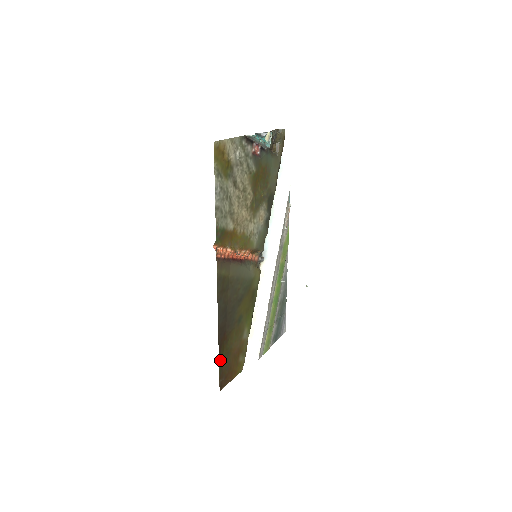
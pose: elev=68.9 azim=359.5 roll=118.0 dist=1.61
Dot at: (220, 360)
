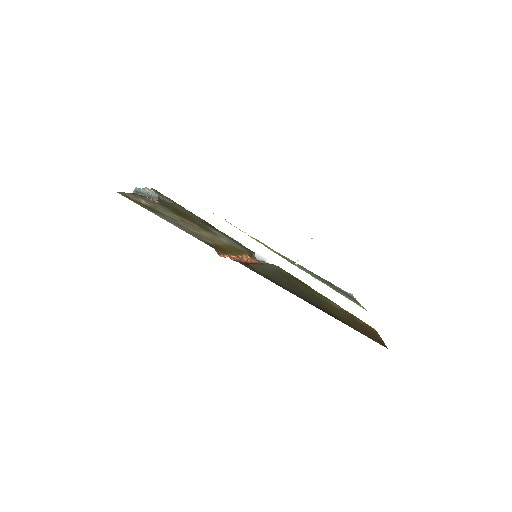
Dot at: occluded
